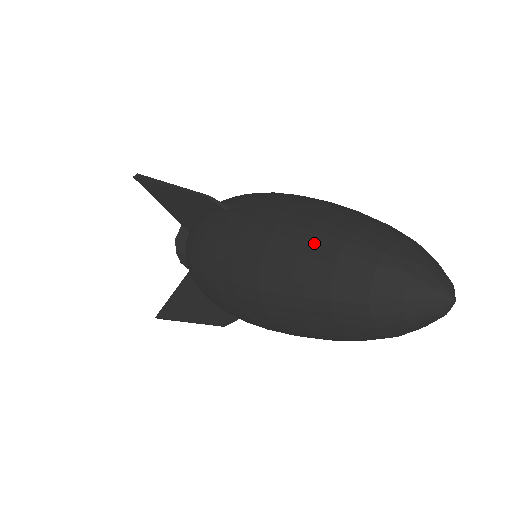
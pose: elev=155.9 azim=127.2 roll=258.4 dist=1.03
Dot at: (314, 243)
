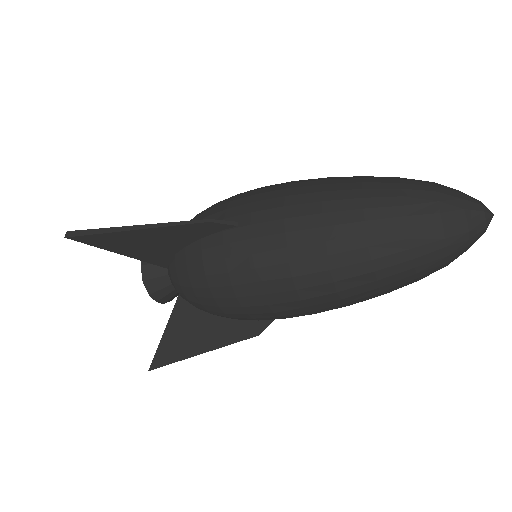
Dot at: (375, 219)
